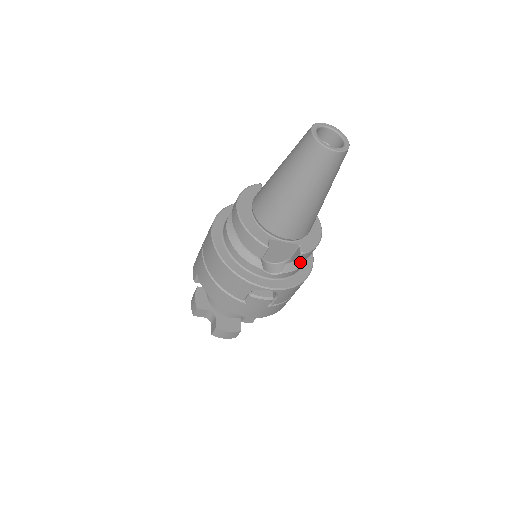
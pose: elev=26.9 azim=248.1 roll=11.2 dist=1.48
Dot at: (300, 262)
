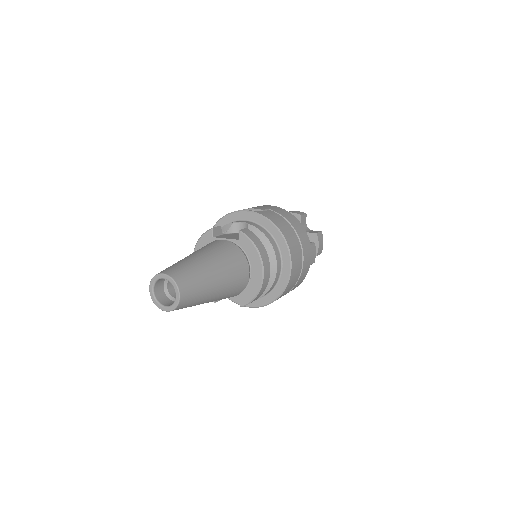
Dot at: occluded
